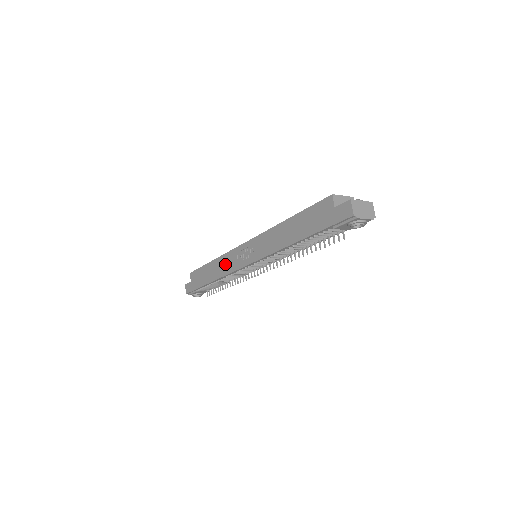
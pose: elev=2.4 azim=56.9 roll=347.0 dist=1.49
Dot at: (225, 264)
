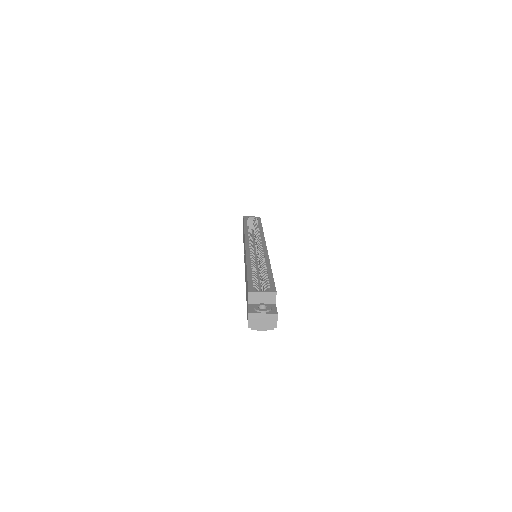
Dot at: occluded
